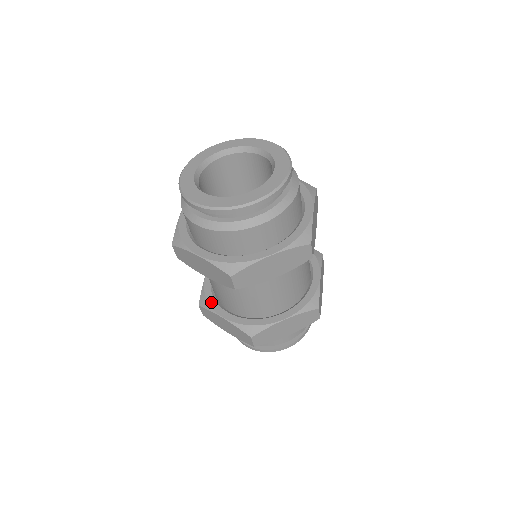
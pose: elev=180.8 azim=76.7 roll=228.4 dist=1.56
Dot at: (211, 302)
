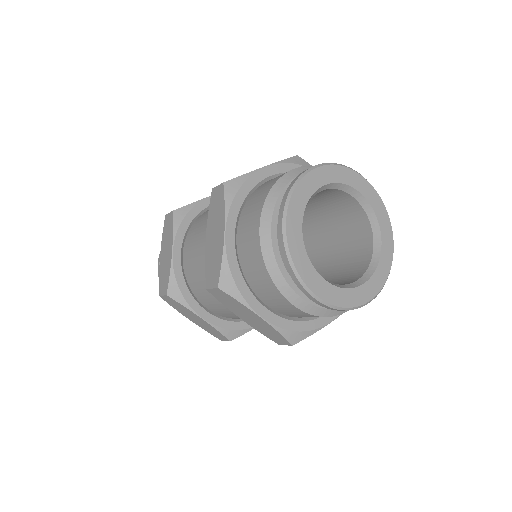
Dot at: (187, 296)
